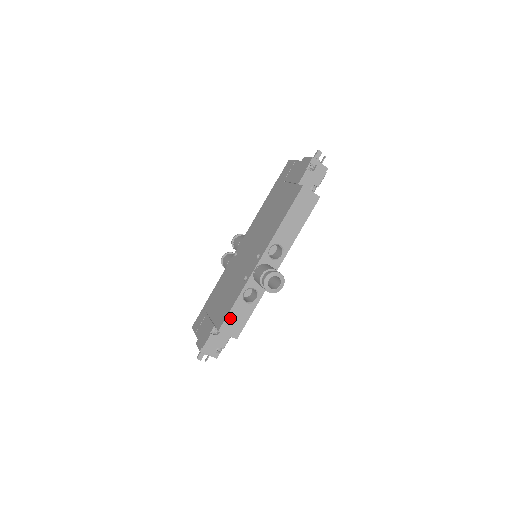
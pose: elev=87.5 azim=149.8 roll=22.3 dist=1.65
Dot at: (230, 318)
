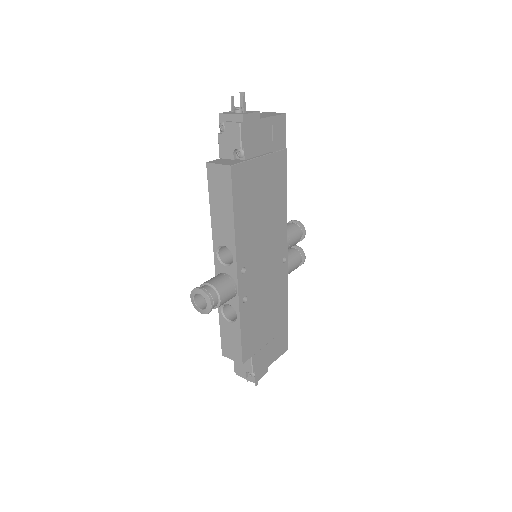
Dot at: (225, 340)
